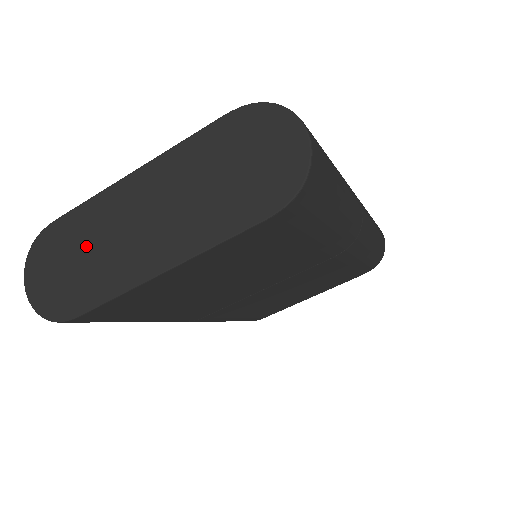
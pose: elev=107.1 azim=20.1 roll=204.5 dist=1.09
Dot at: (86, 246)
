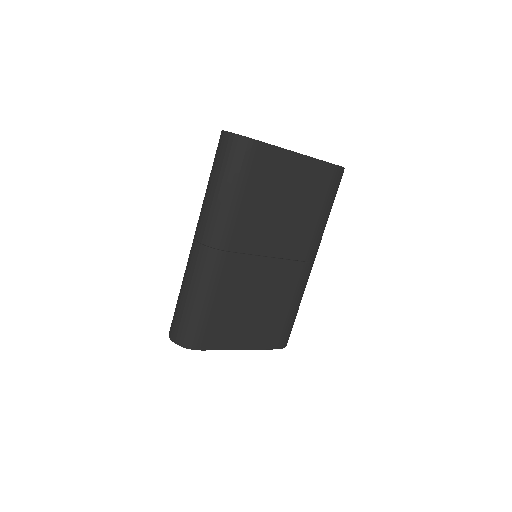
Dot at: occluded
